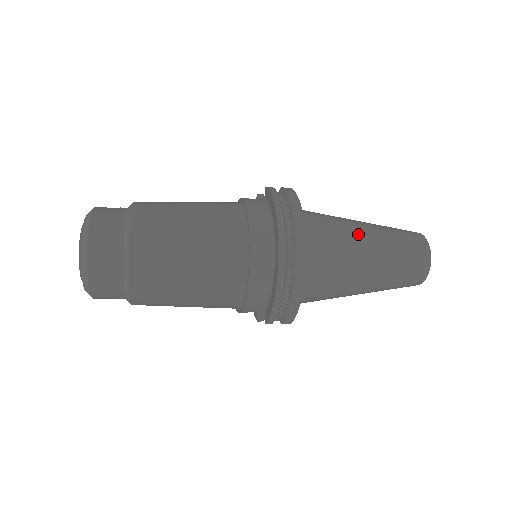
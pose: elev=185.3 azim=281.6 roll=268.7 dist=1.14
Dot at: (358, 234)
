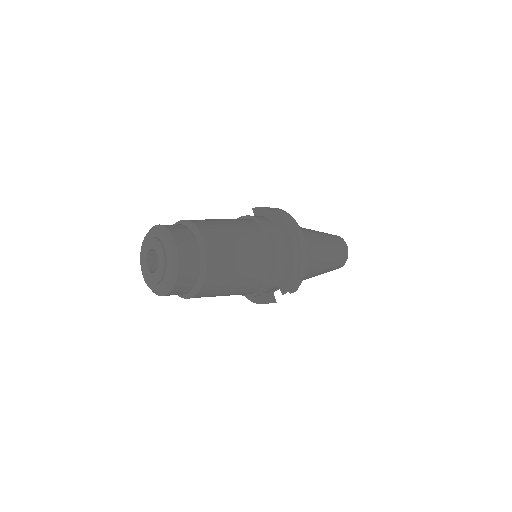
Dot at: (312, 232)
